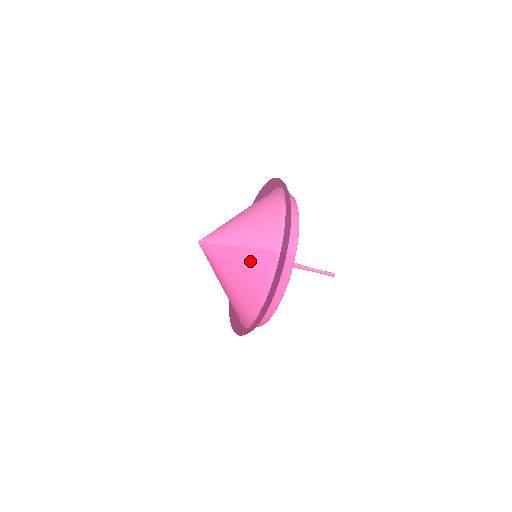
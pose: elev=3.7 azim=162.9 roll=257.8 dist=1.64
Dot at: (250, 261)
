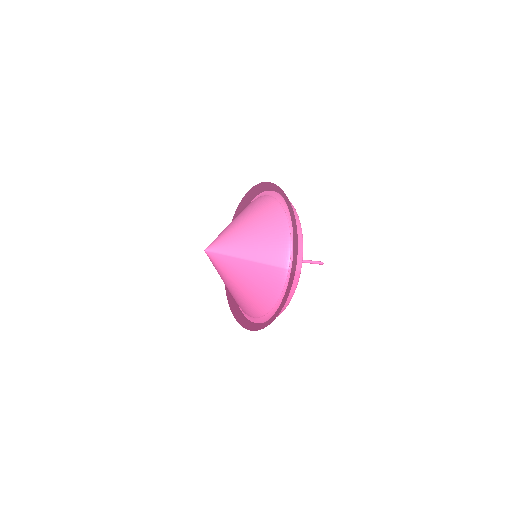
Dot at: (259, 275)
